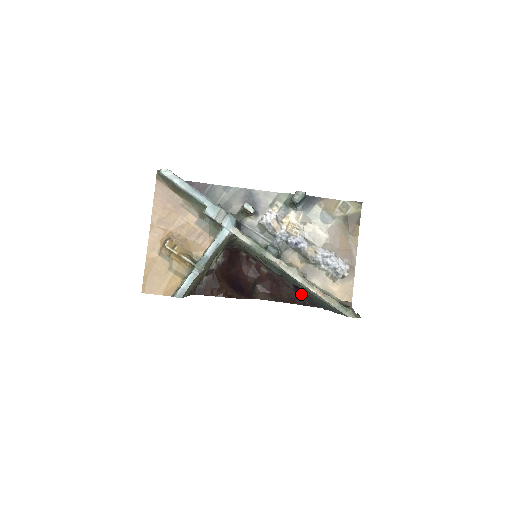
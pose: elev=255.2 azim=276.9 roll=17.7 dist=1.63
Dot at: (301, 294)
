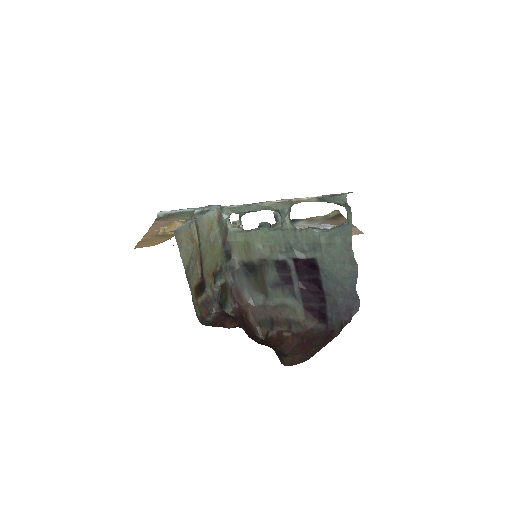
Dot at: (333, 318)
